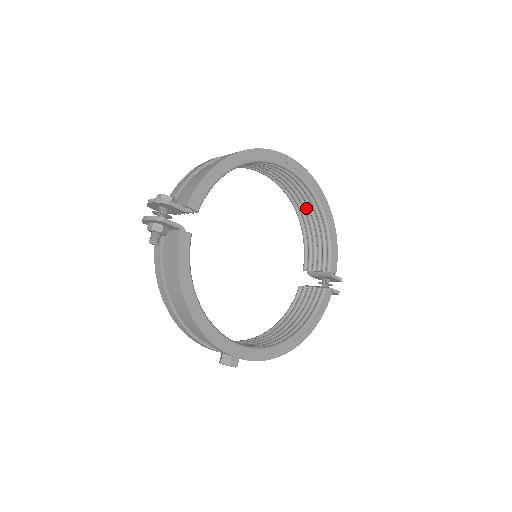
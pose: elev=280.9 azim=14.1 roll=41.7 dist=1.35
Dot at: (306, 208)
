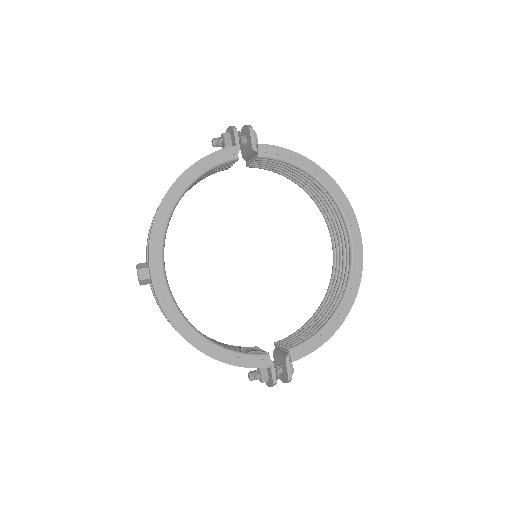
Dot at: (332, 298)
